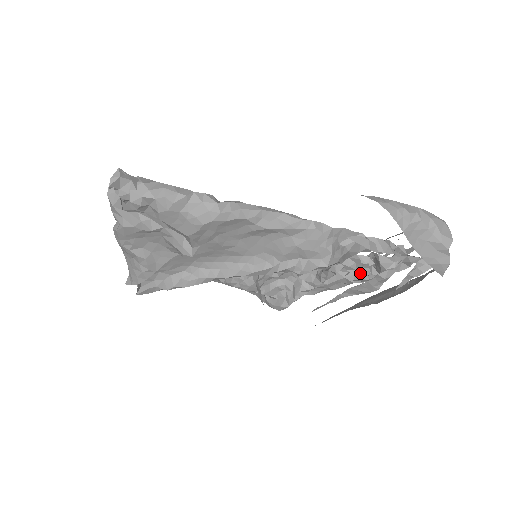
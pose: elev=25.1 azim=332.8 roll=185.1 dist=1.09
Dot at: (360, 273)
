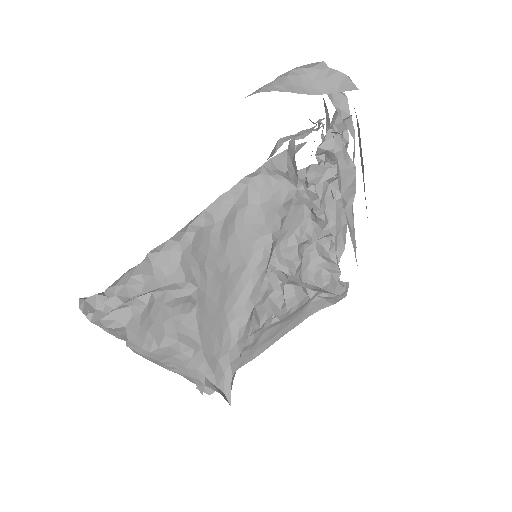
Dot at: (328, 173)
